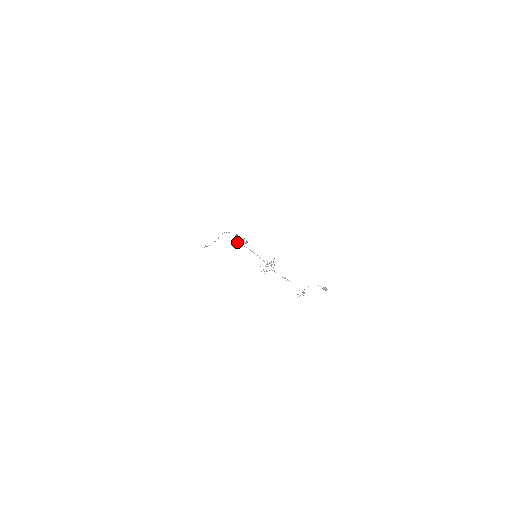
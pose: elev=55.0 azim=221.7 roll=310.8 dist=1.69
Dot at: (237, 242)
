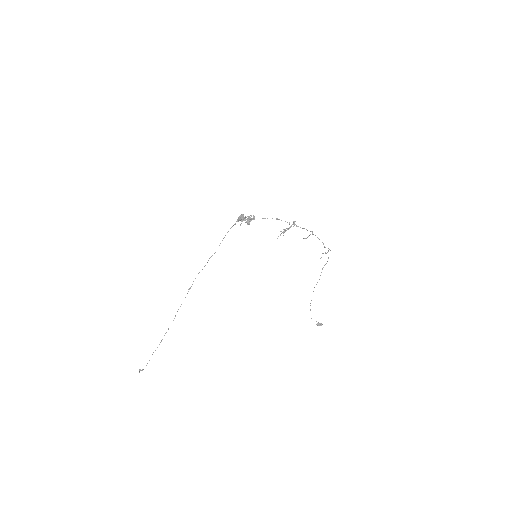
Dot at: (243, 219)
